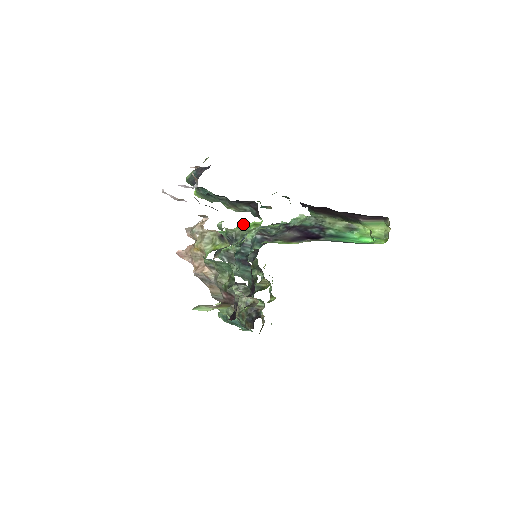
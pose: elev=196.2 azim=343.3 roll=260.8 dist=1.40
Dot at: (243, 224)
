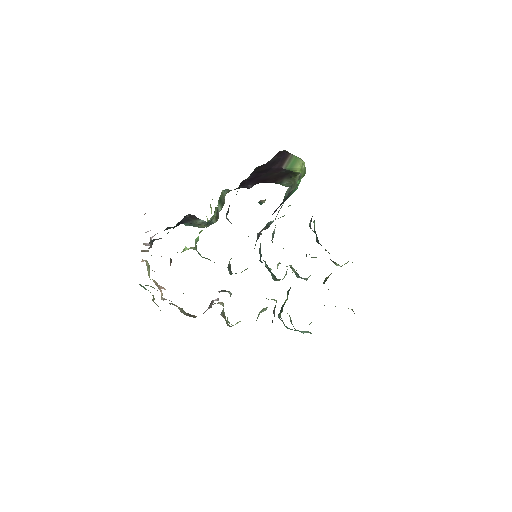
Dot at: (197, 237)
